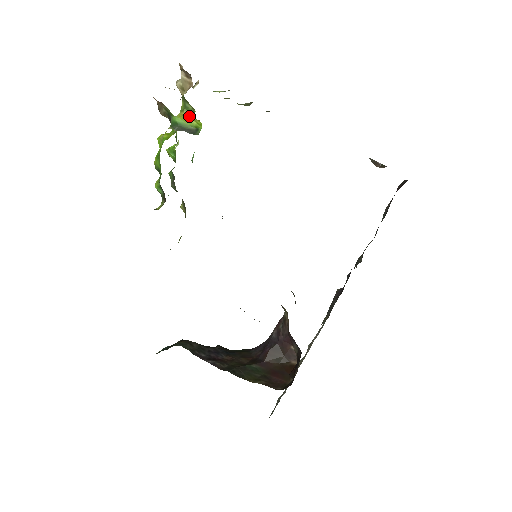
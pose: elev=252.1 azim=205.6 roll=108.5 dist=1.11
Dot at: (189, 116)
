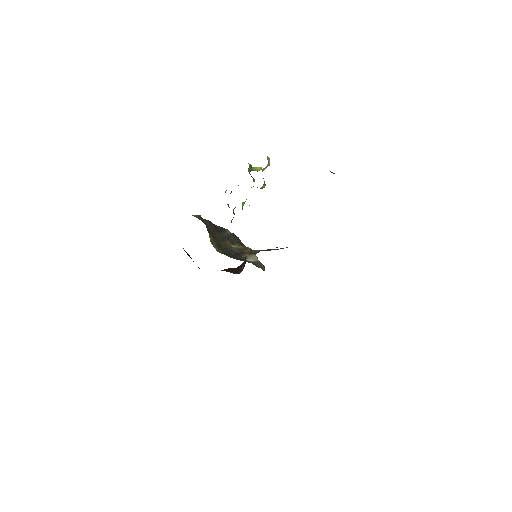
Dot at: (262, 188)
